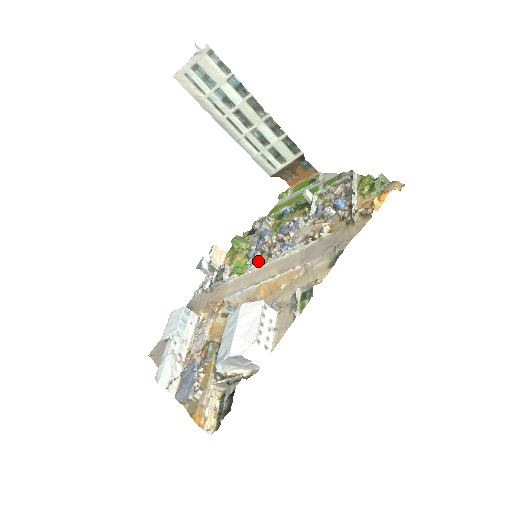
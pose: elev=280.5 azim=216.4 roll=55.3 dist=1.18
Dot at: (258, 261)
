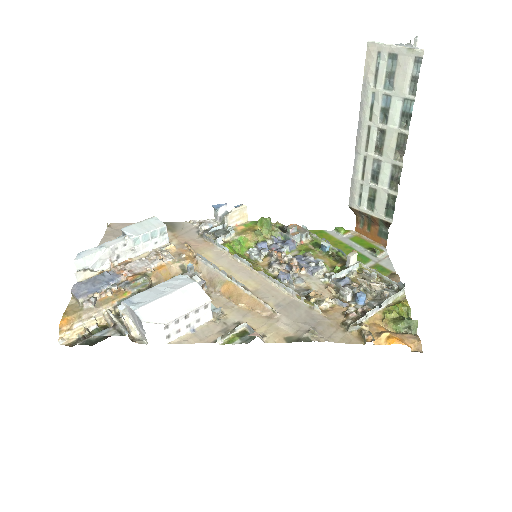
Dot at: (258, 258)
